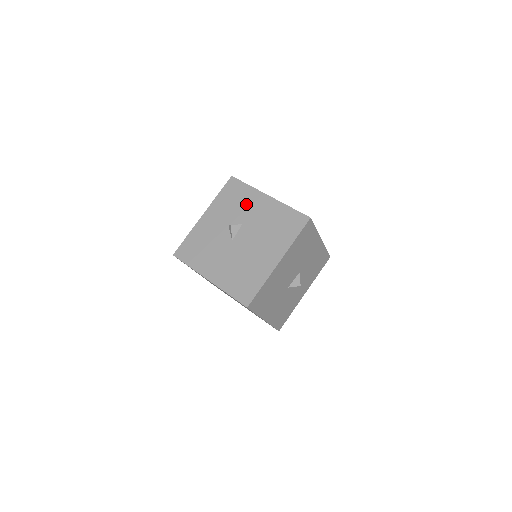
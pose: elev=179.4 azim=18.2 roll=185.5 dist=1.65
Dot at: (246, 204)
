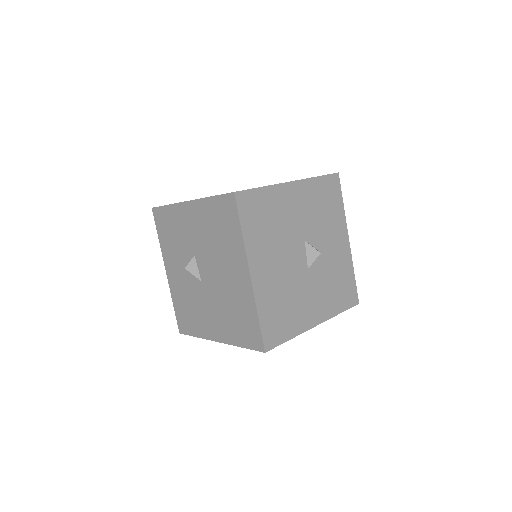
Dot at: (181, 229)
